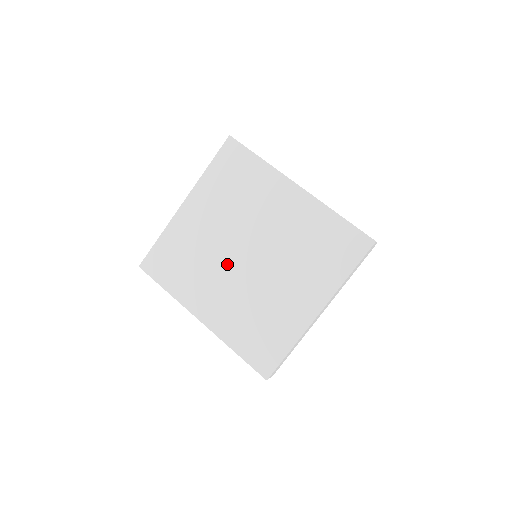
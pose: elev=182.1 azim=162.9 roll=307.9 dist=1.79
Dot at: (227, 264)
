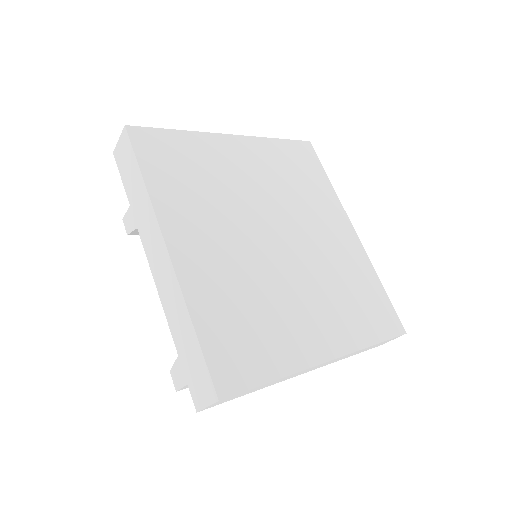
Dot at: (247, 224)
